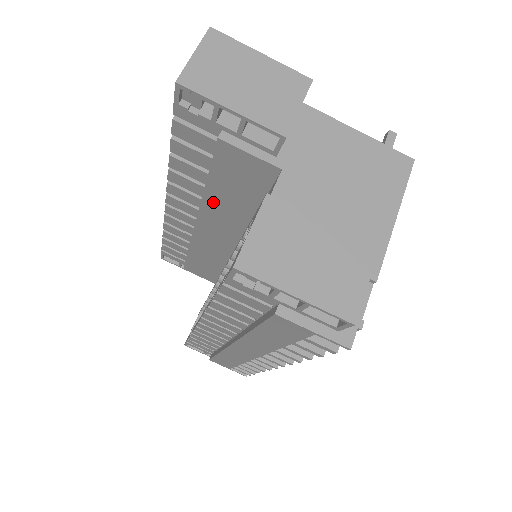
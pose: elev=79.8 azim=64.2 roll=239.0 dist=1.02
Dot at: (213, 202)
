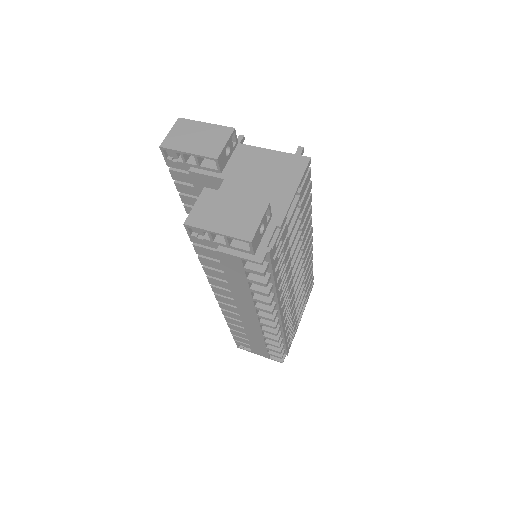
Dot at: occluded
